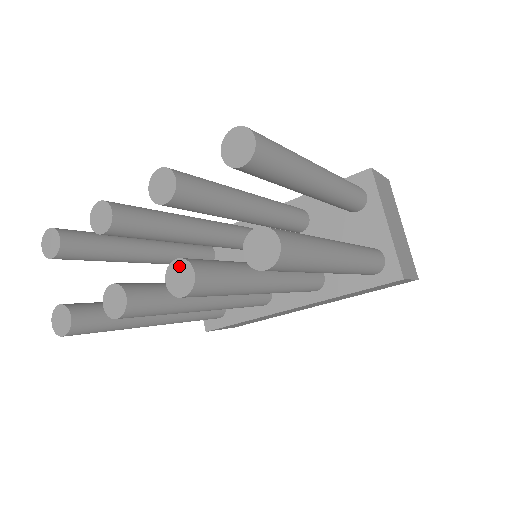
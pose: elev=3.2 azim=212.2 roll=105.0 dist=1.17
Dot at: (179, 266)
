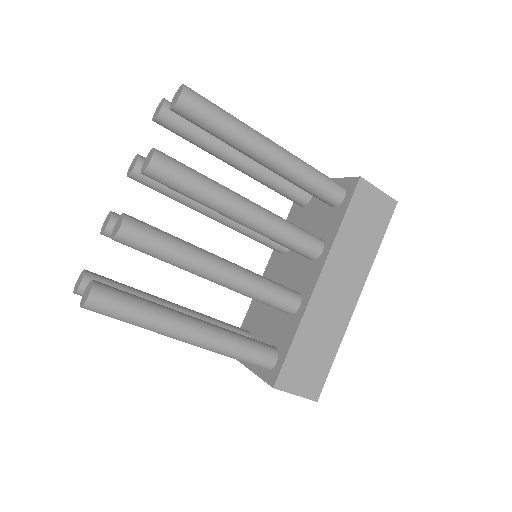
Dot at: (146, 160)
